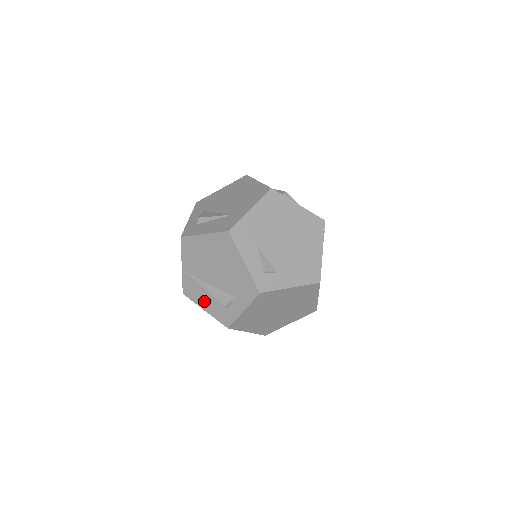
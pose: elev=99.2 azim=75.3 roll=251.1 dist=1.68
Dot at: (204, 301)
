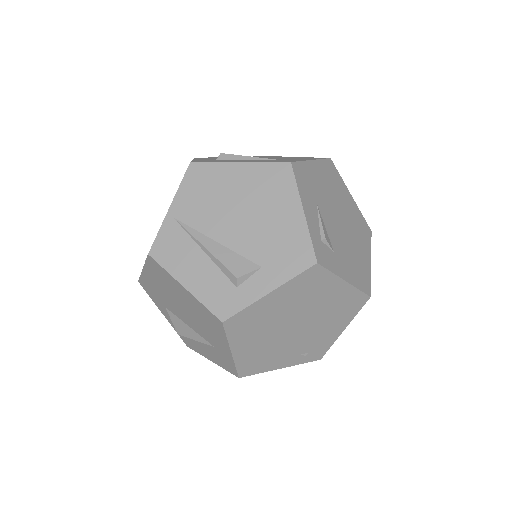
Dot at: (191, 270)
